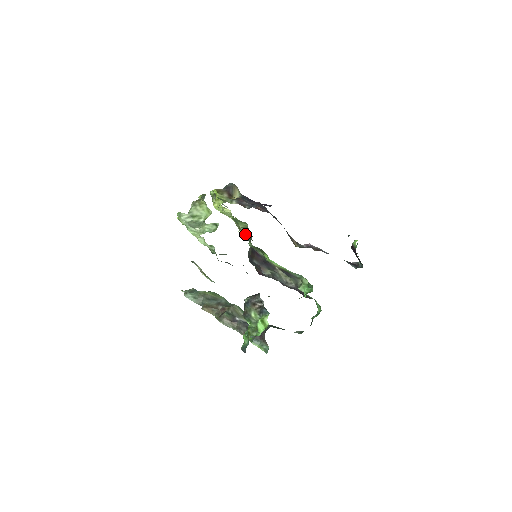
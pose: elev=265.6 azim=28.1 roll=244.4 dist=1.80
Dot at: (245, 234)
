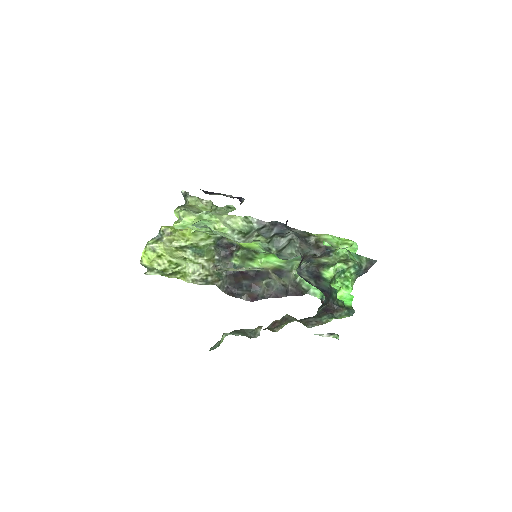
Dot at: (212, 269)
